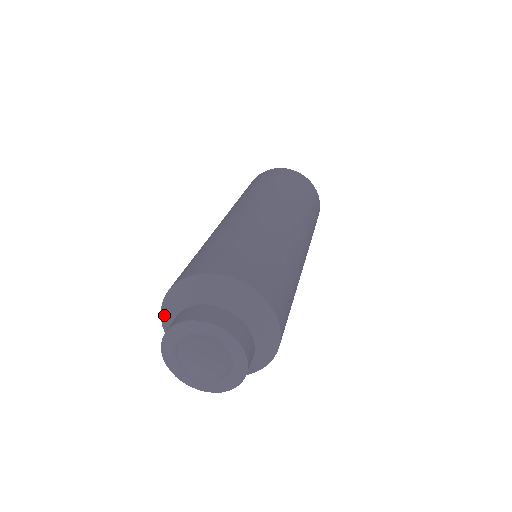
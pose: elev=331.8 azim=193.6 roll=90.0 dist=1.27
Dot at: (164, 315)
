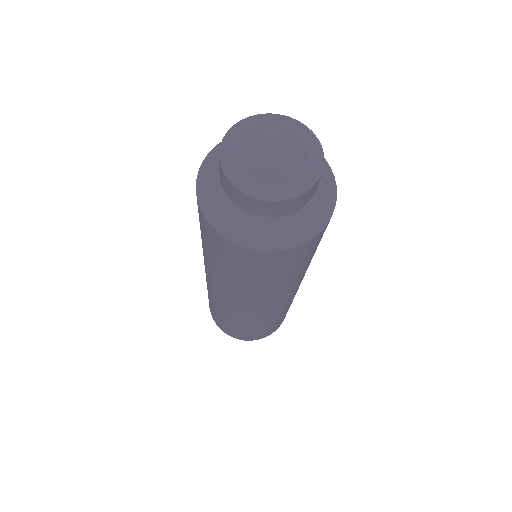
Dot at: occluded
